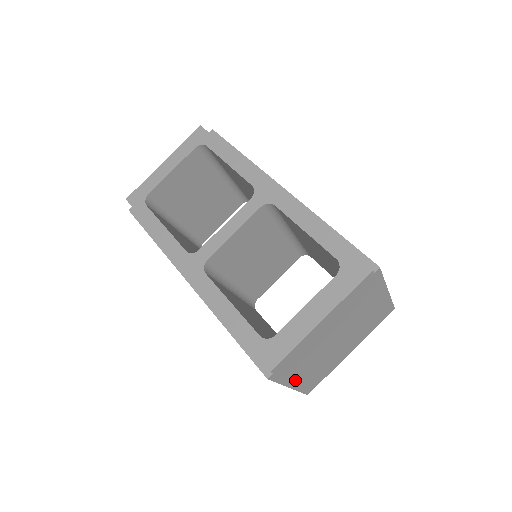
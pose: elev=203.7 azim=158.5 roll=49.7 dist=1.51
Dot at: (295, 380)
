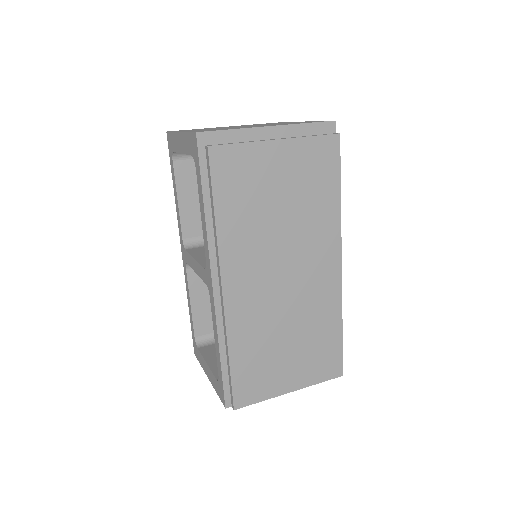
Dot at: occluded
